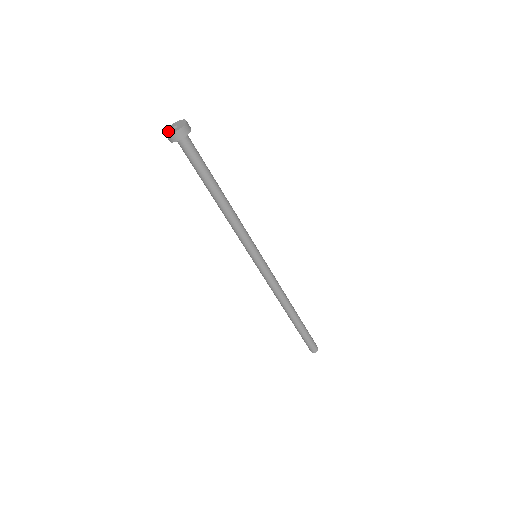
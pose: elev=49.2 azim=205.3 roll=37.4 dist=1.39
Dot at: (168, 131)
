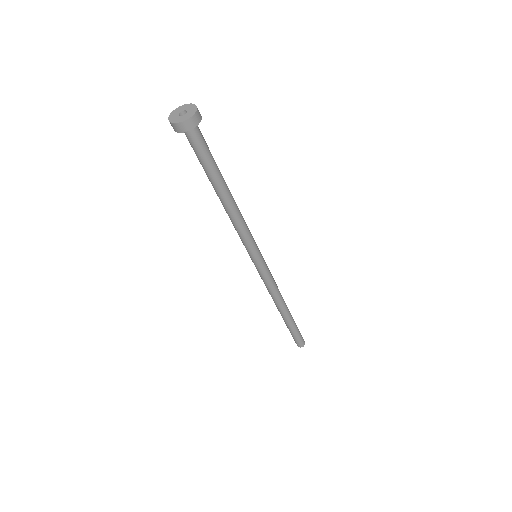
Dot at: (178, 119)
